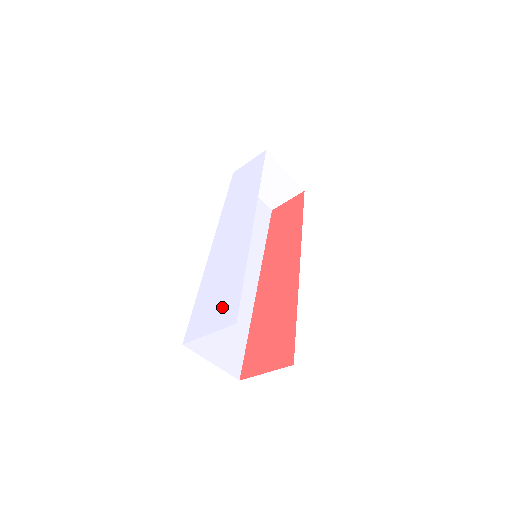
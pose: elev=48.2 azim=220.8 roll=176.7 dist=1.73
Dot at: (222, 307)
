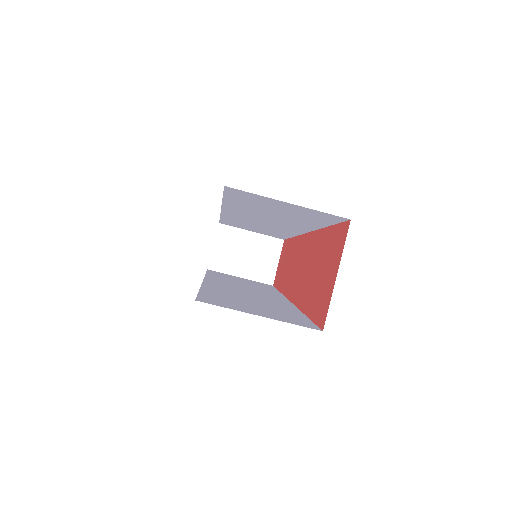
Dot at: occluded
